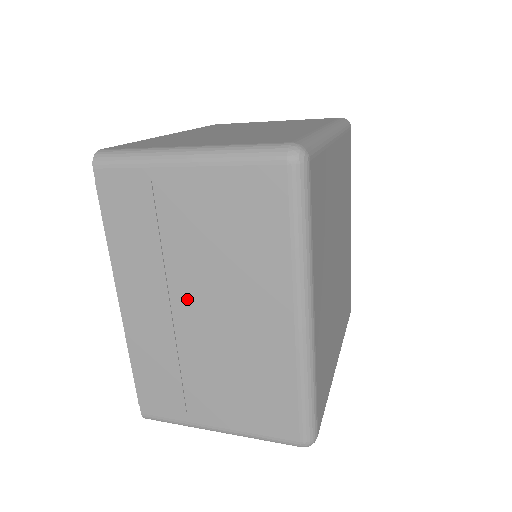
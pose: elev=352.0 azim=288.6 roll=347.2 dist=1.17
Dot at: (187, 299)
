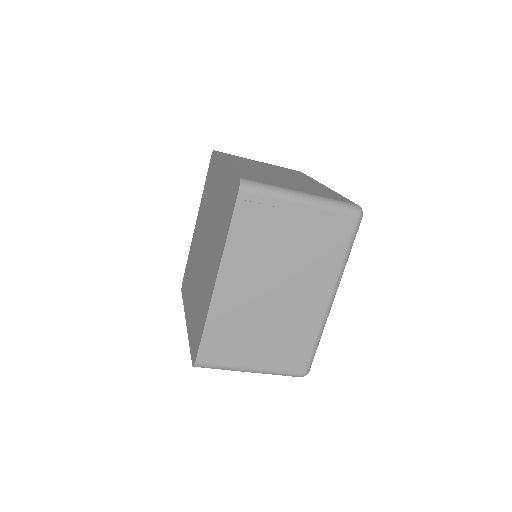
Dot at: (268, 283)
